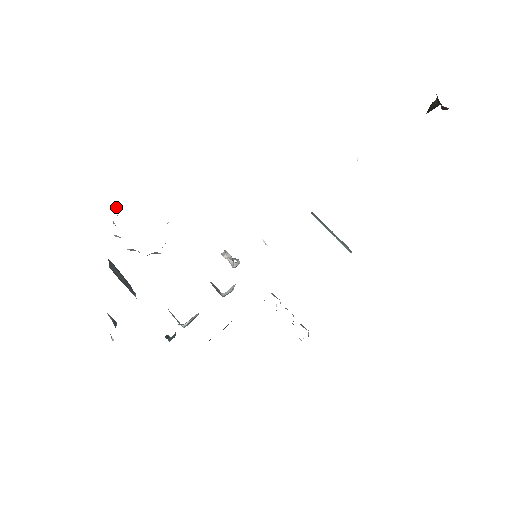
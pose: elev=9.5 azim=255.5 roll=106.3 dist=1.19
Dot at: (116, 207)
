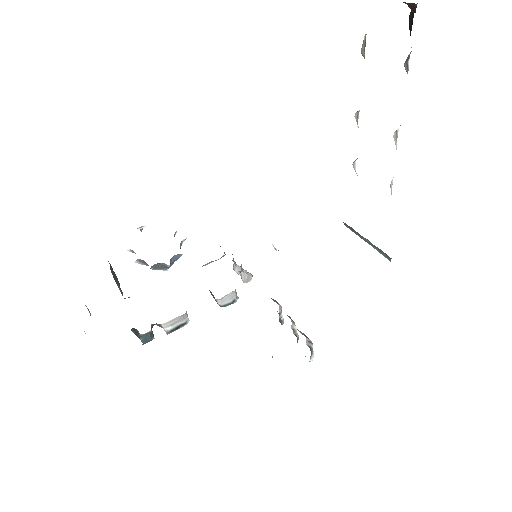
Dot at: (140, 229)
